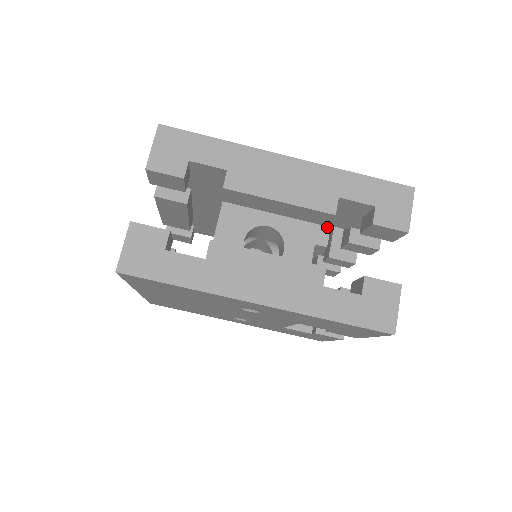
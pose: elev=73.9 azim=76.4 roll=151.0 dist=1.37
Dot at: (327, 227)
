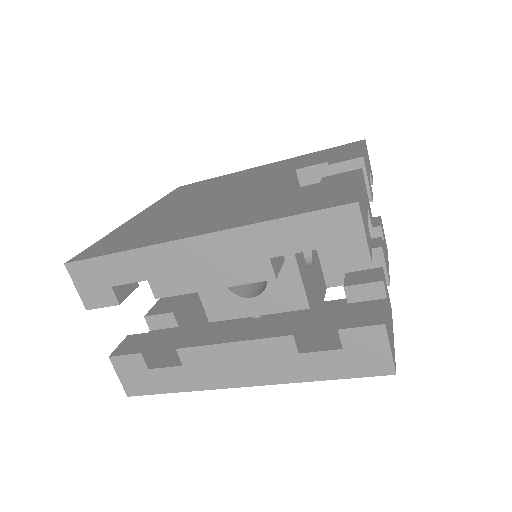
Dot at: (324, 164)
